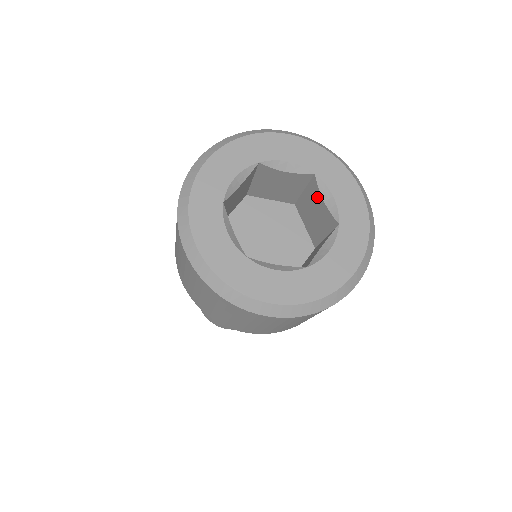
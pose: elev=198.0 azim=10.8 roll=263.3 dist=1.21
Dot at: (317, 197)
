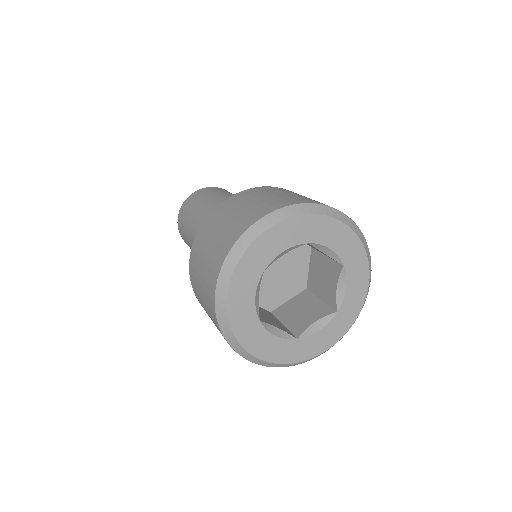
Dot at: (334, 276)
